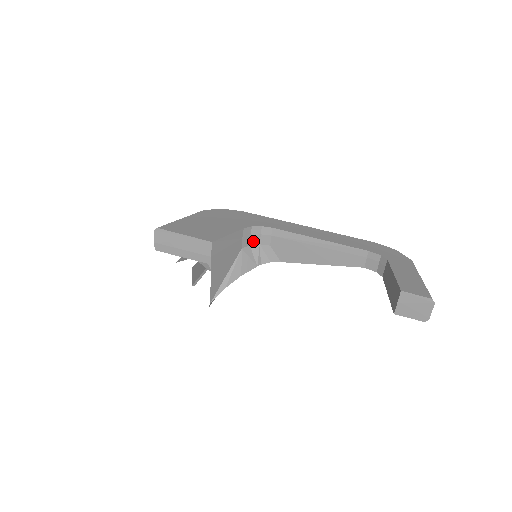
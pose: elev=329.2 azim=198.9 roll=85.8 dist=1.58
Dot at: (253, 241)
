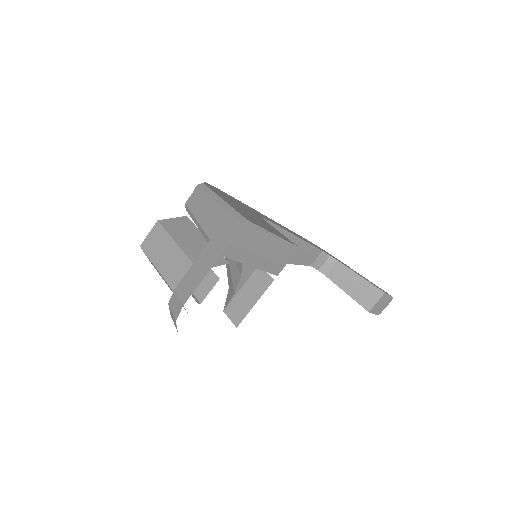
Dot at: occluded
